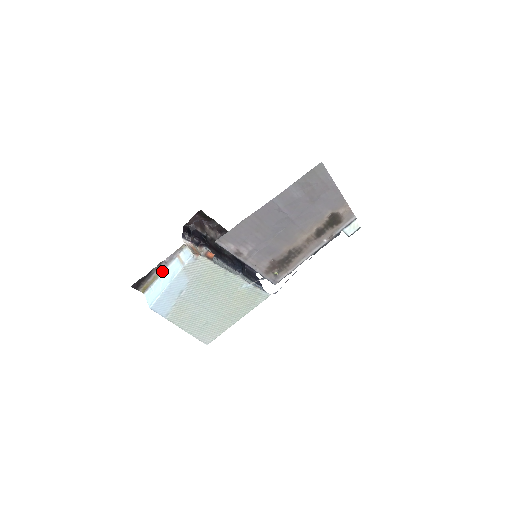
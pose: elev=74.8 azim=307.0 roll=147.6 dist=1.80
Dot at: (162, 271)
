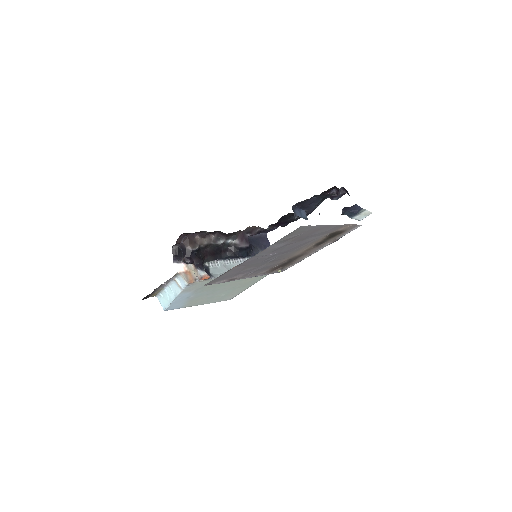
Dot at: (165, 286)
